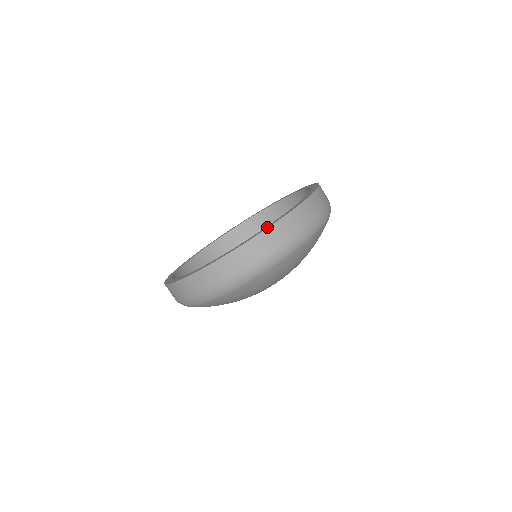
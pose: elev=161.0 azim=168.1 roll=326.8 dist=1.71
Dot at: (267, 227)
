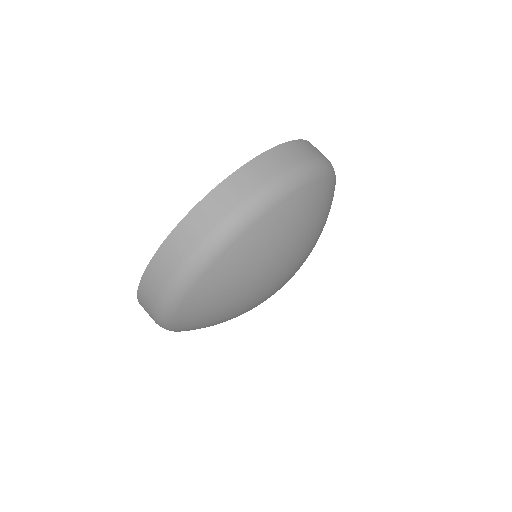
Dot at: (254, 159)
